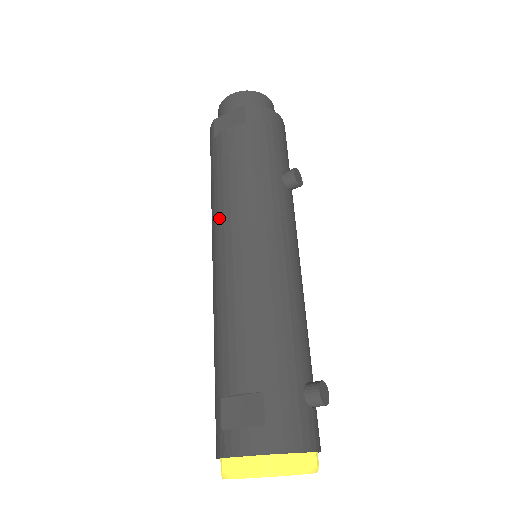
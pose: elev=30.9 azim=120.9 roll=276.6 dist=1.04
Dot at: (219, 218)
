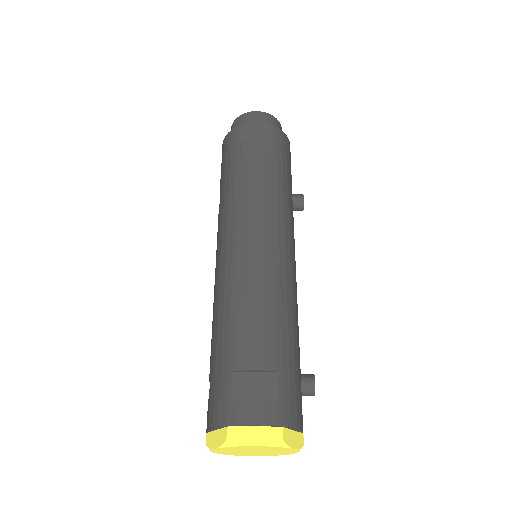
Dot at: (241, 212)
